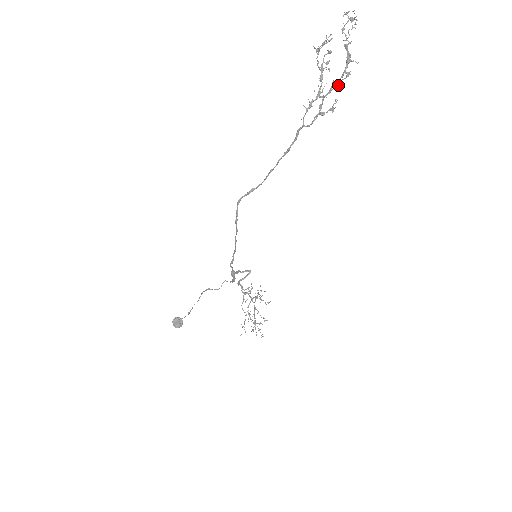
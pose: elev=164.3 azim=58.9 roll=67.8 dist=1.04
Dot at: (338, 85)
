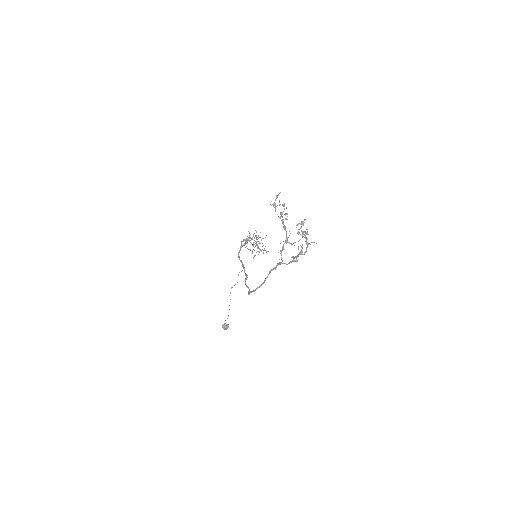
Dot at: occluded
